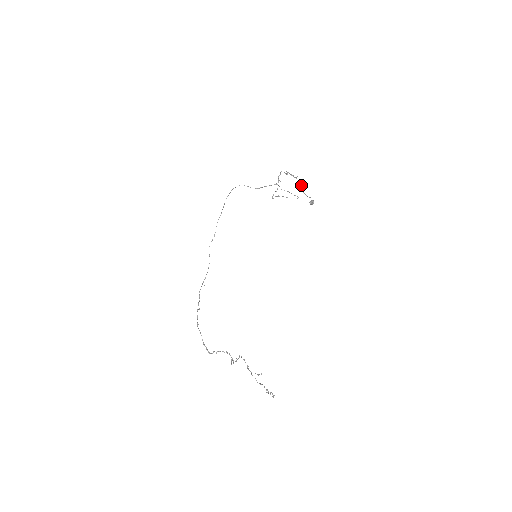
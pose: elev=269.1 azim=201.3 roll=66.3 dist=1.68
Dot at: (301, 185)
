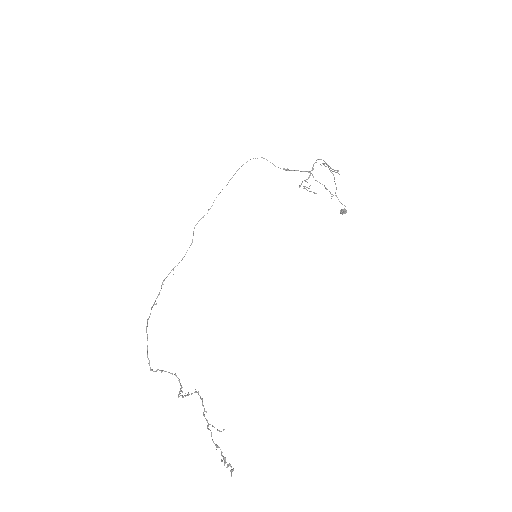
Dot at: occluded
